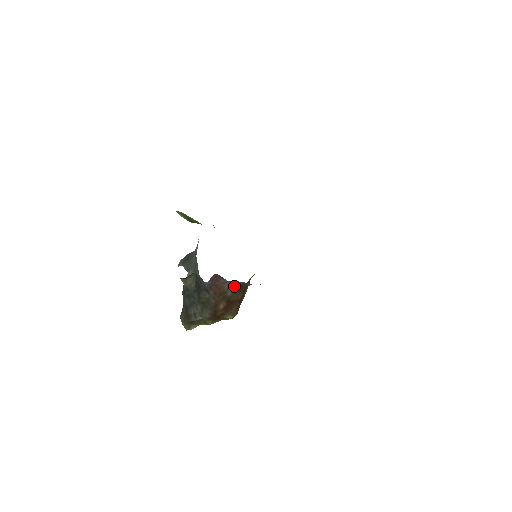
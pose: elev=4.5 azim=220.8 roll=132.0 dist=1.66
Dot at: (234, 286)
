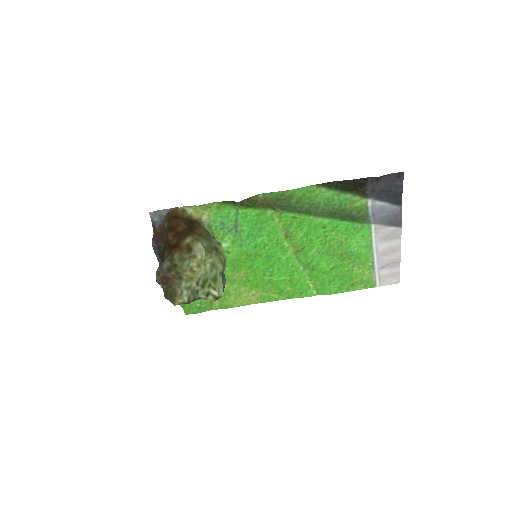
Dot at: (167, 220)
